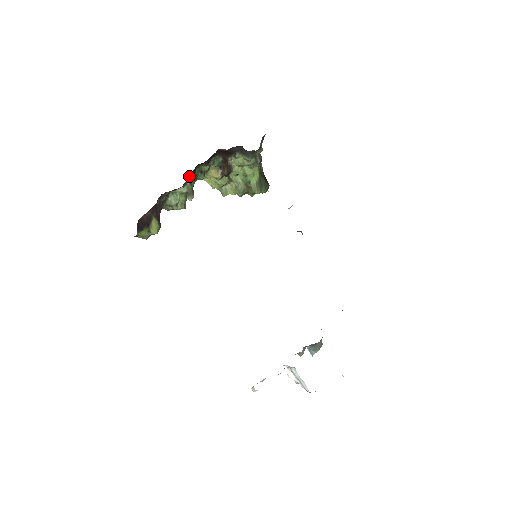
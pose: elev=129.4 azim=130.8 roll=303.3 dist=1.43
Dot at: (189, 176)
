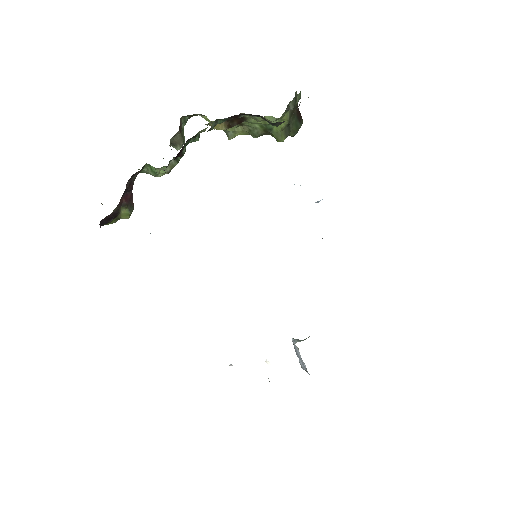
Dot at: occluded
